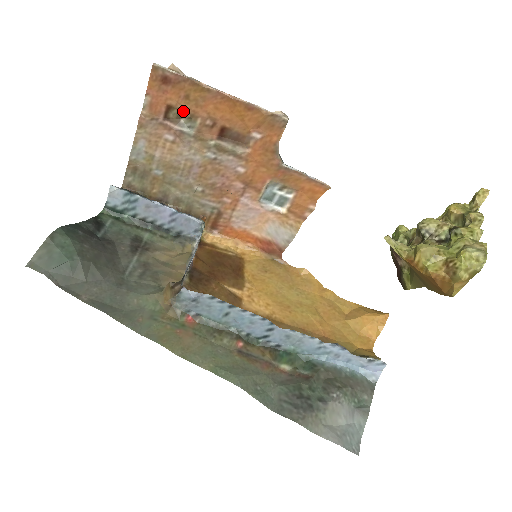
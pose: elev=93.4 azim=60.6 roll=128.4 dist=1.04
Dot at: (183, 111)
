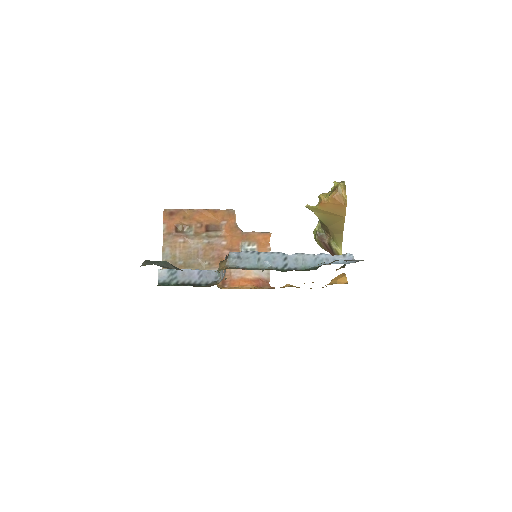
Dot at: (184, 225)
